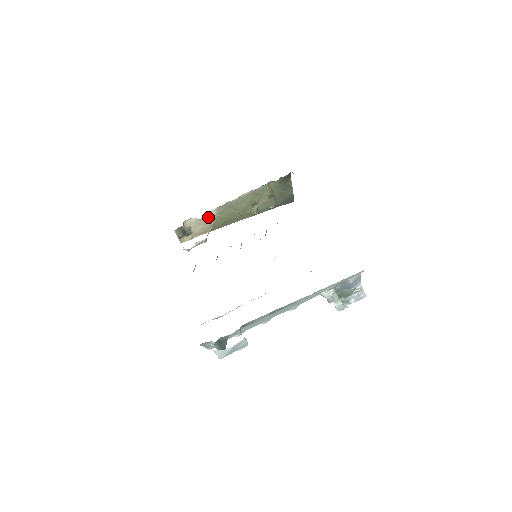
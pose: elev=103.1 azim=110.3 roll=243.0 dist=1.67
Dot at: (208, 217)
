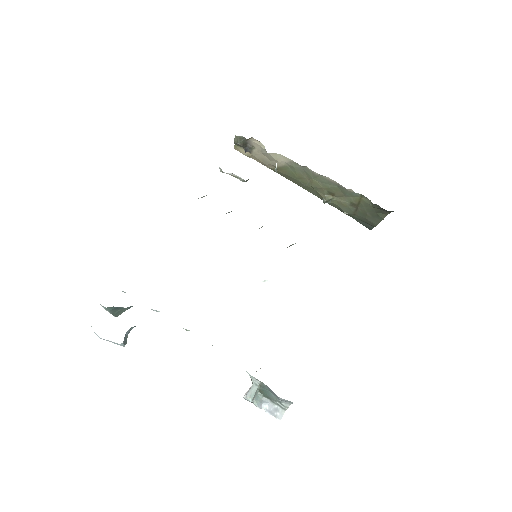
Dot at: (277, 158)
